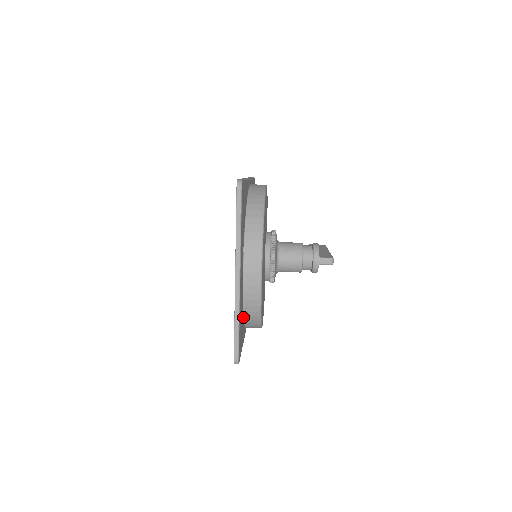
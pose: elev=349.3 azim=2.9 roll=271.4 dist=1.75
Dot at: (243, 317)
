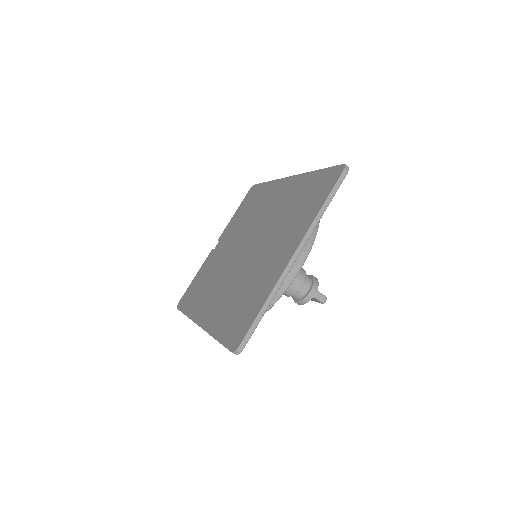
Dot at: occluded
